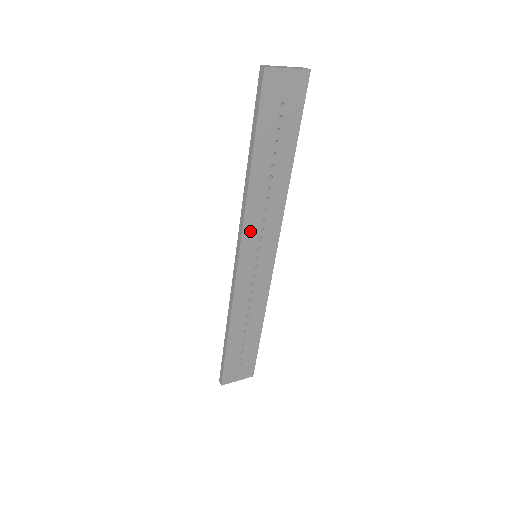
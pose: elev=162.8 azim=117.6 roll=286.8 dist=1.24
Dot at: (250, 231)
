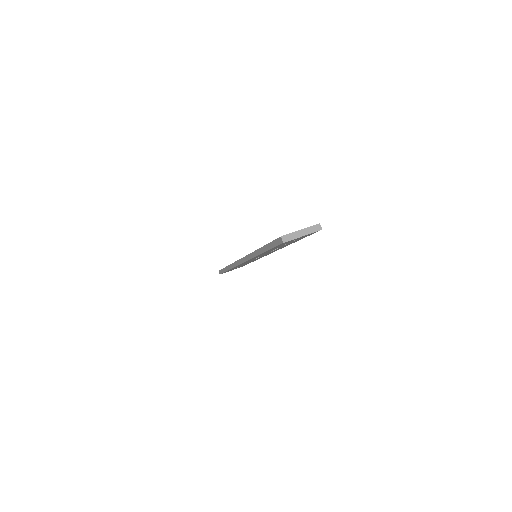
Dot at: (254, 258)
